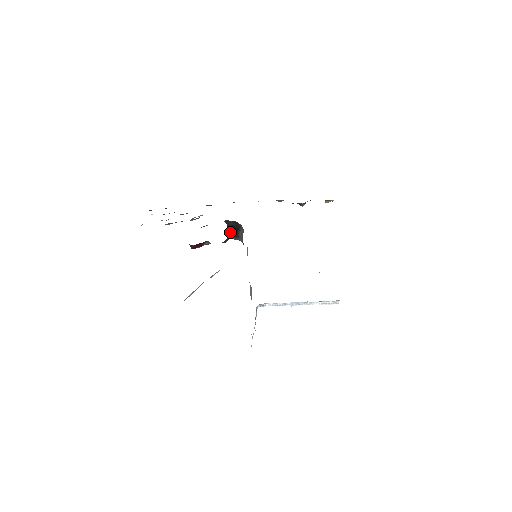
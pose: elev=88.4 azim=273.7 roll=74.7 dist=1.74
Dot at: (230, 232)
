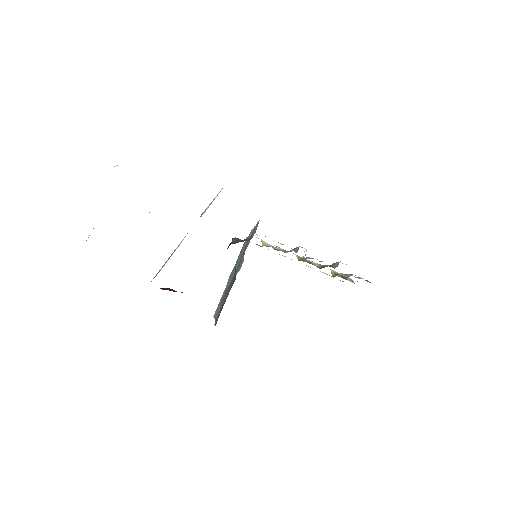
Dot at: occluded
